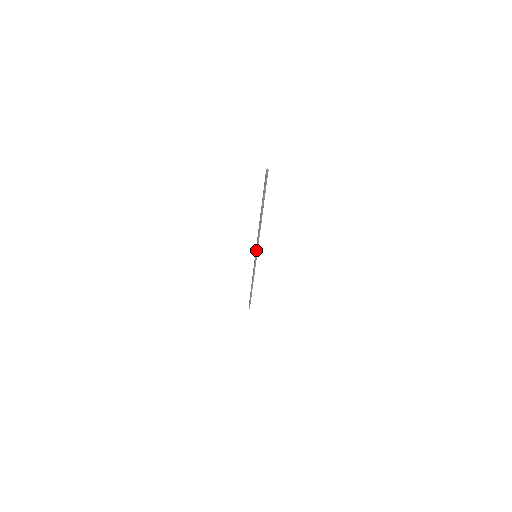
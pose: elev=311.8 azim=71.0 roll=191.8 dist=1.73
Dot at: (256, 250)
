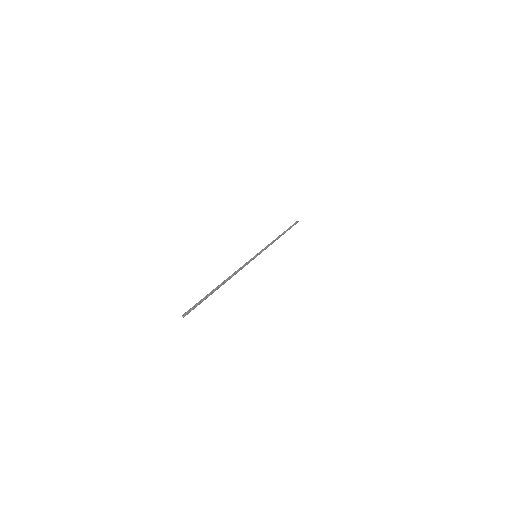
Dot at: (250, 260)
